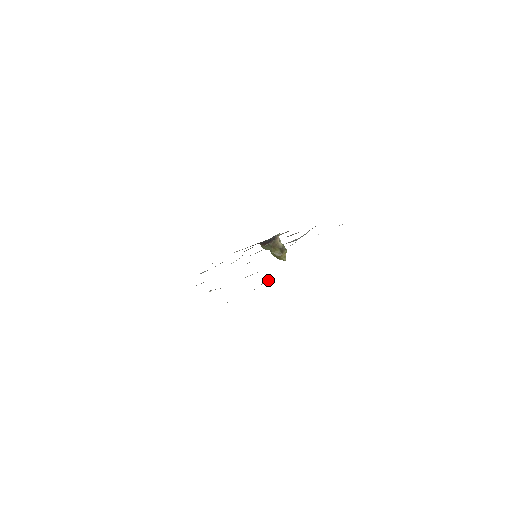
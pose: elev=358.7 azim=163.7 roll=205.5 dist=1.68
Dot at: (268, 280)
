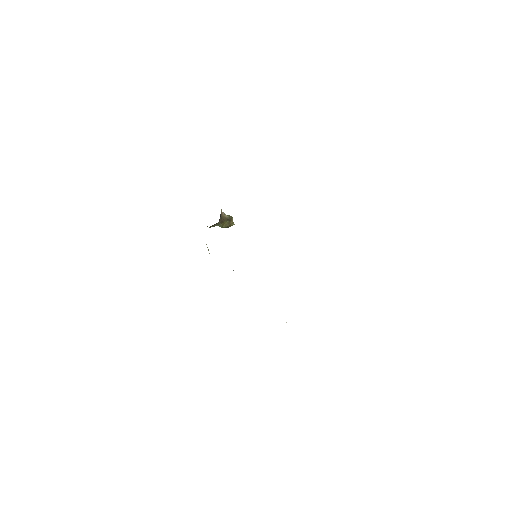
Dot at: occluded
